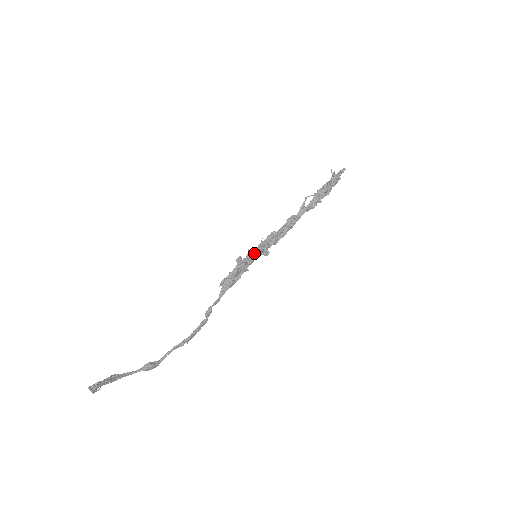
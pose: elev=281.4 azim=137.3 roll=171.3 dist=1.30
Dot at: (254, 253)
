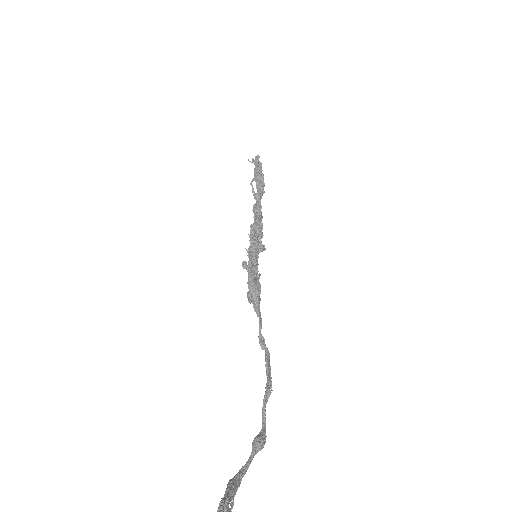
Dot at: (253, 251)
